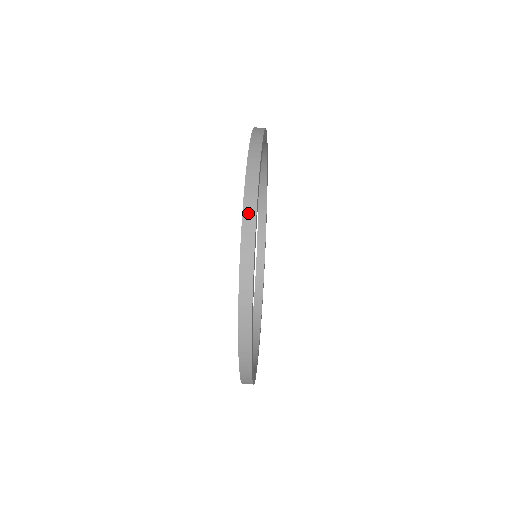
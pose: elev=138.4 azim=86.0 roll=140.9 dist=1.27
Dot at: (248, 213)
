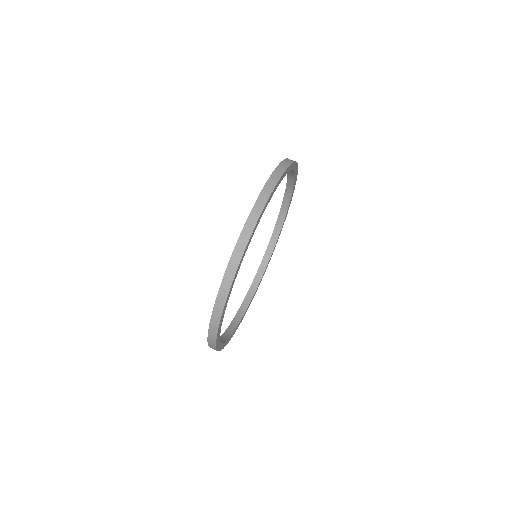
Dot at: (211, 342)
